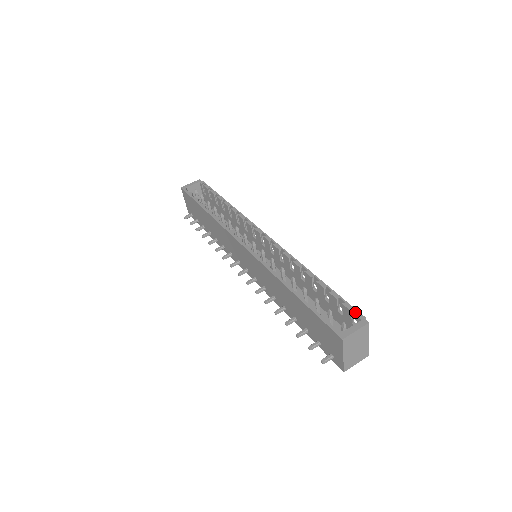
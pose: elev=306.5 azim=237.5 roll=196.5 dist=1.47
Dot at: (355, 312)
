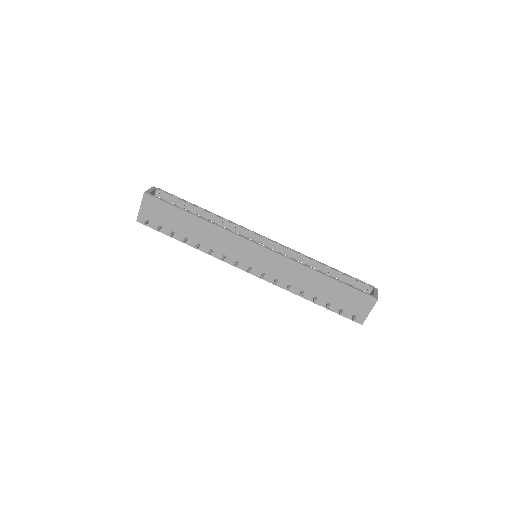
Dot at: (365, 284)
